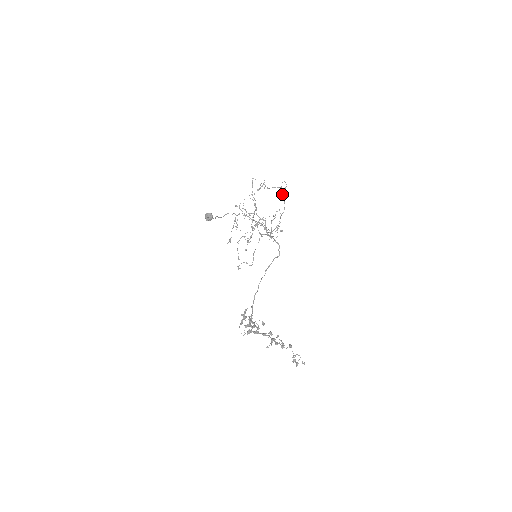
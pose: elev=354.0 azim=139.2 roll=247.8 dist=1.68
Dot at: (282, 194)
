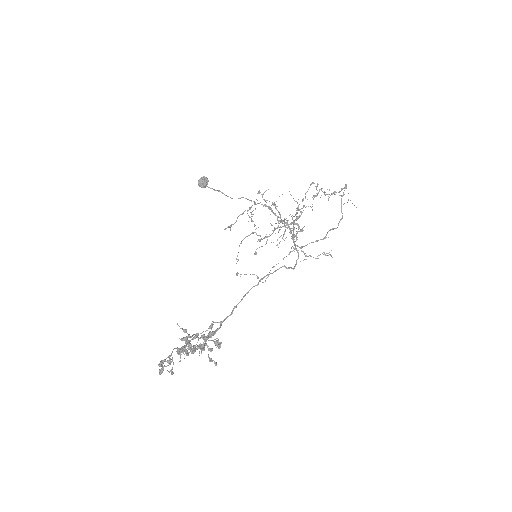
Dot at: (341, 203)
